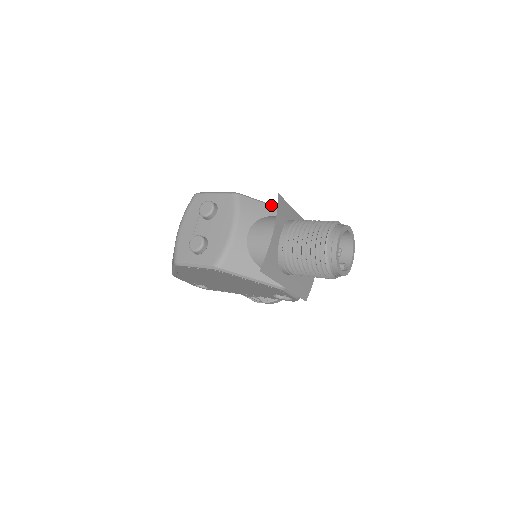
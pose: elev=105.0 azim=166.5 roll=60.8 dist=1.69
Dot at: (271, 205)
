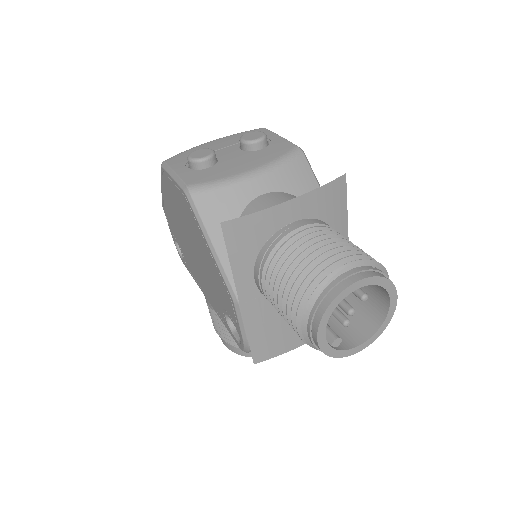
Dot at: occluded
